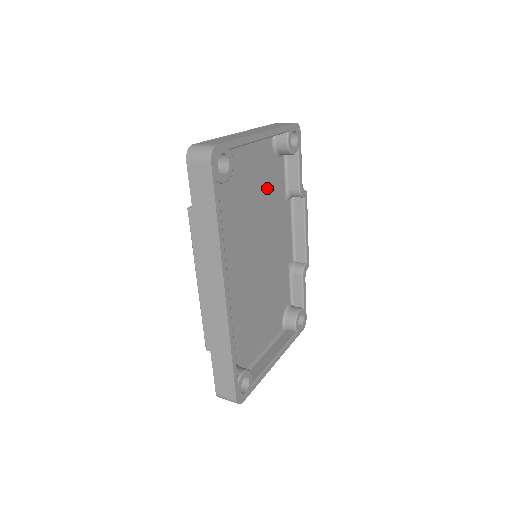
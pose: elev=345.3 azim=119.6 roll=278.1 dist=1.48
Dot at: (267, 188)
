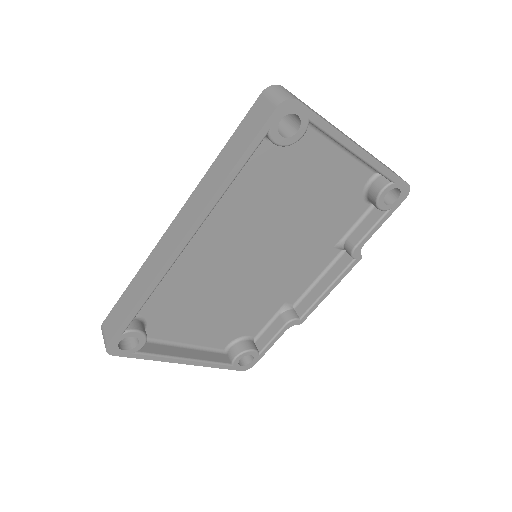
Dot at: (325, 212)
